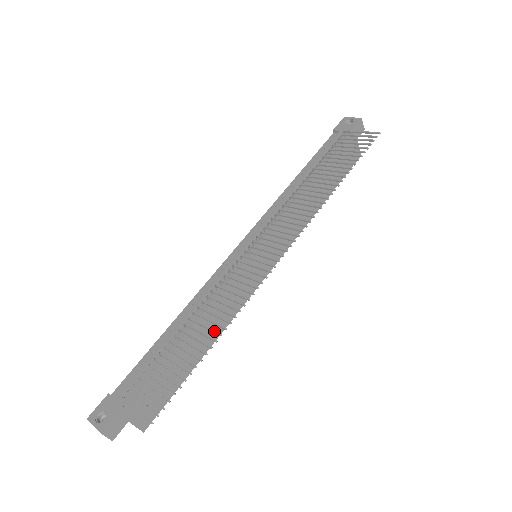
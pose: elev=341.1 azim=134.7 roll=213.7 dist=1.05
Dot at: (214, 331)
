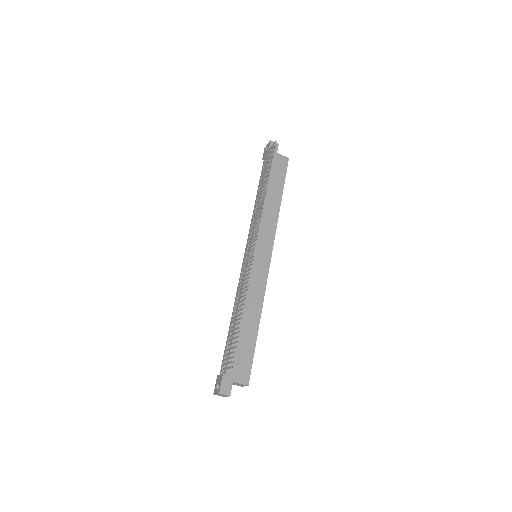
Dot at: (241, 305)
